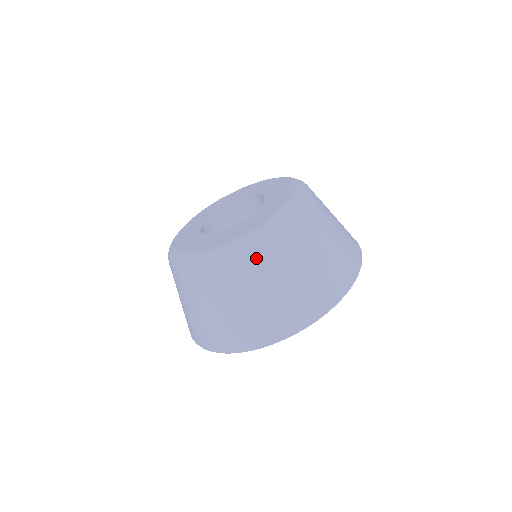
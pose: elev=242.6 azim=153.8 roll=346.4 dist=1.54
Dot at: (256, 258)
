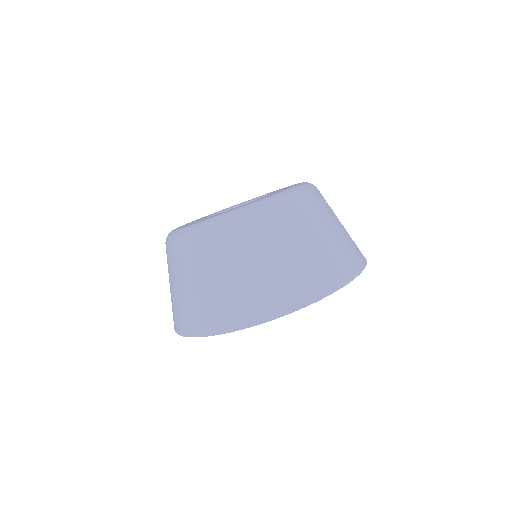
Dot at: (318, 199)
